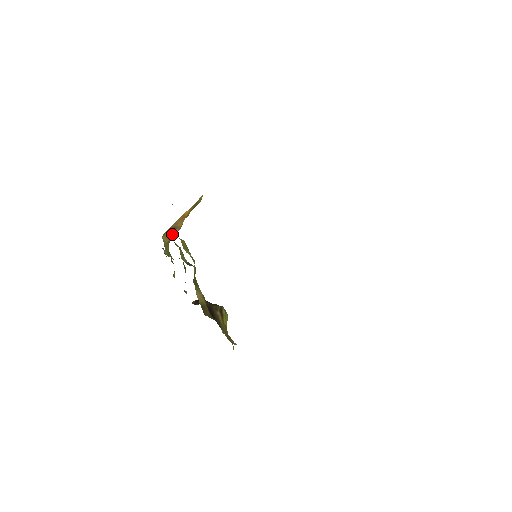
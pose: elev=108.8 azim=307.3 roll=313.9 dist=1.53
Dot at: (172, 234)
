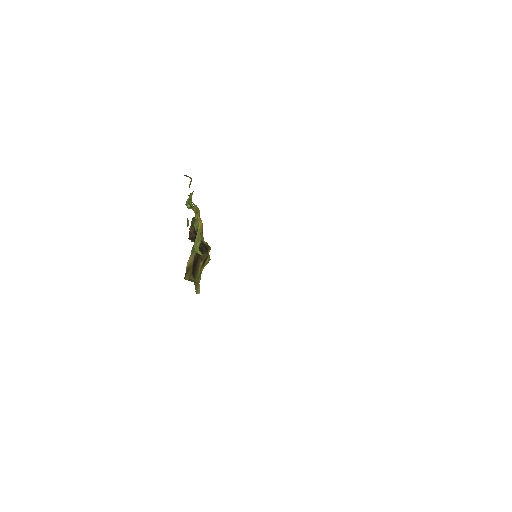
Dot at: occluded
